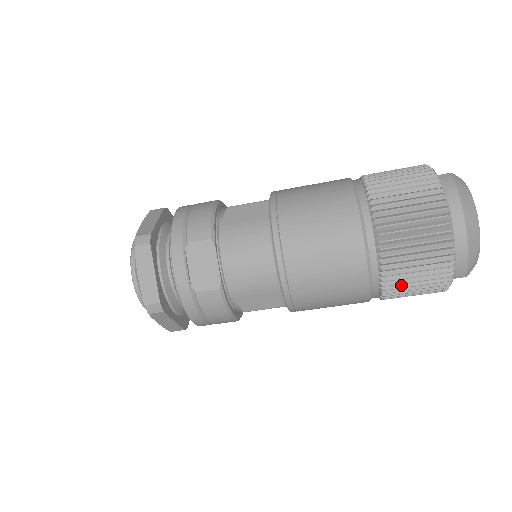
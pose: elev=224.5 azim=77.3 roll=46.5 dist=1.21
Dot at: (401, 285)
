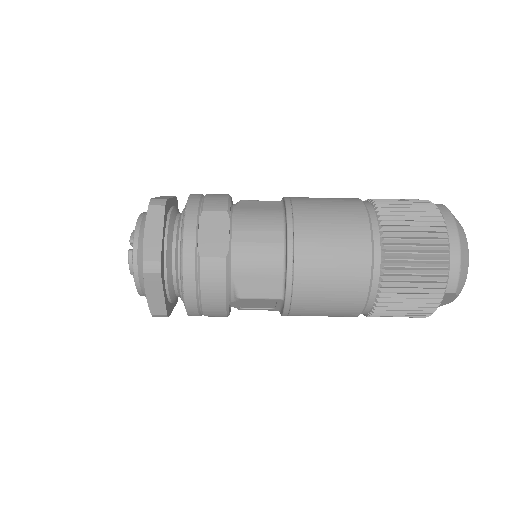
Dot at: (398, 289)
